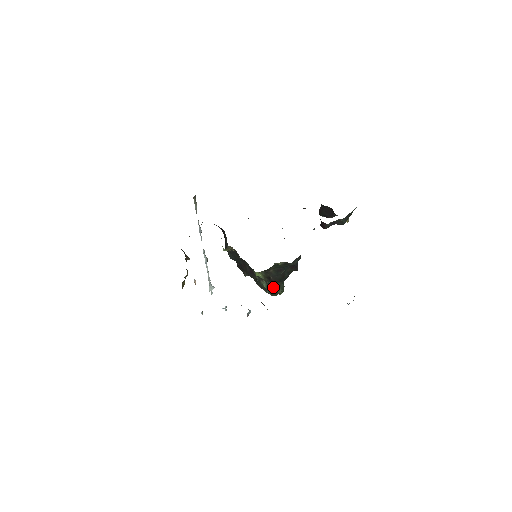
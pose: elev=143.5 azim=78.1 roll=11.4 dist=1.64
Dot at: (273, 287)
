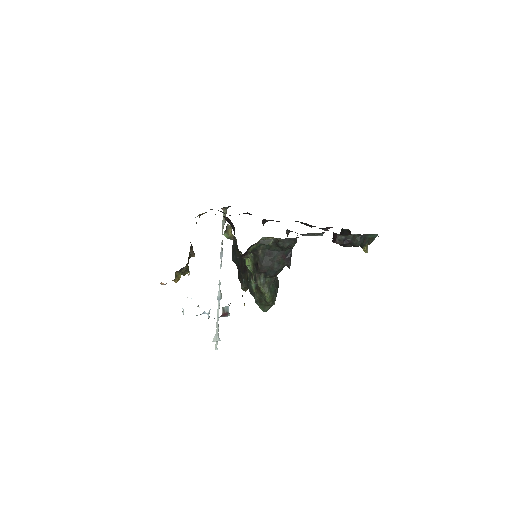
Dot at: (259, 281)
